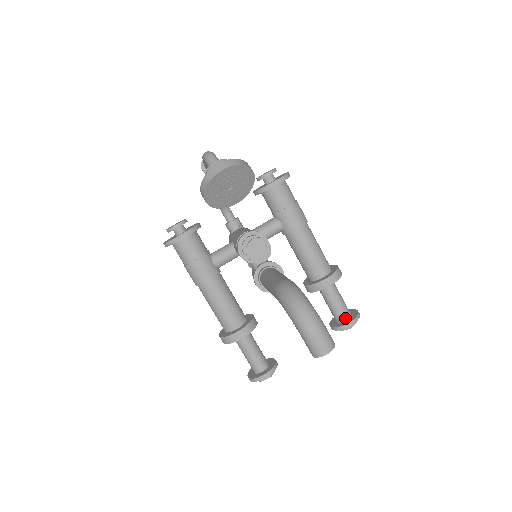
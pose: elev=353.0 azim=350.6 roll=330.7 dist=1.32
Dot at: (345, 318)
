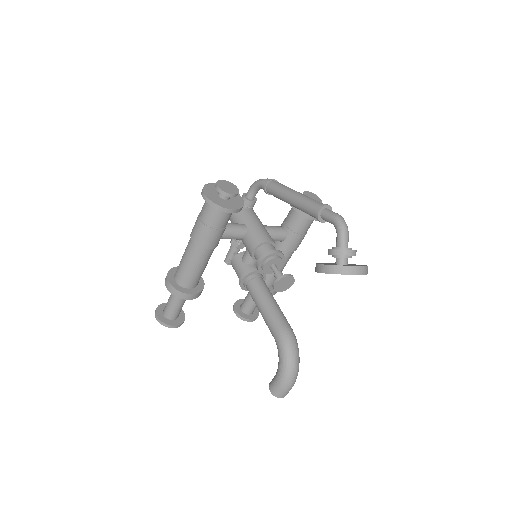
Dot at: (250, 313)
